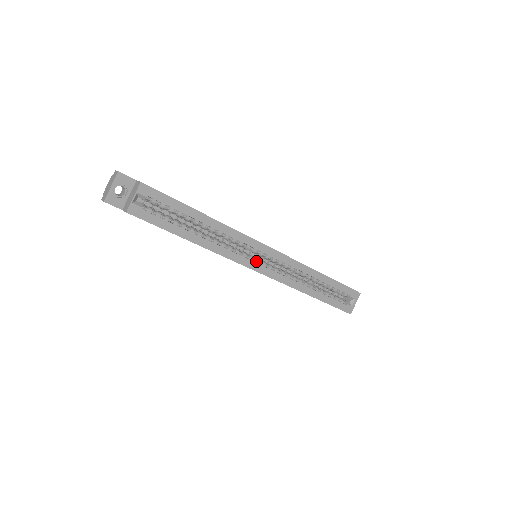
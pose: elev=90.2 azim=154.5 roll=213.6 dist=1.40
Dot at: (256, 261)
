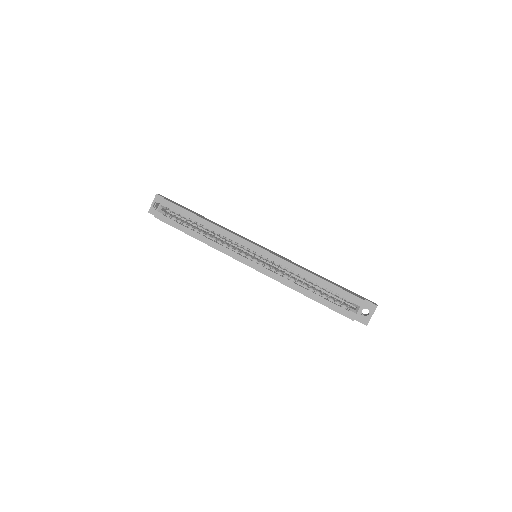
Dot at: (248, 257)
